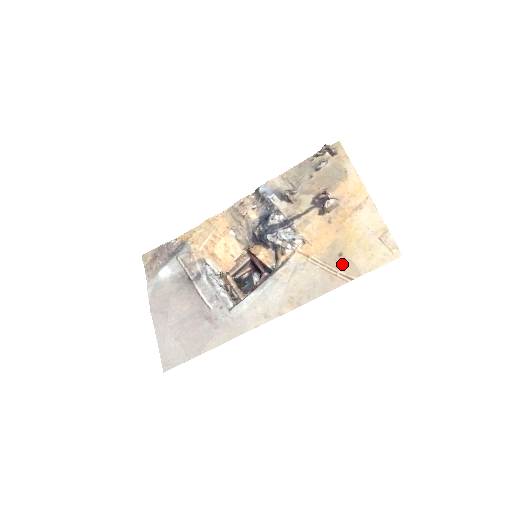
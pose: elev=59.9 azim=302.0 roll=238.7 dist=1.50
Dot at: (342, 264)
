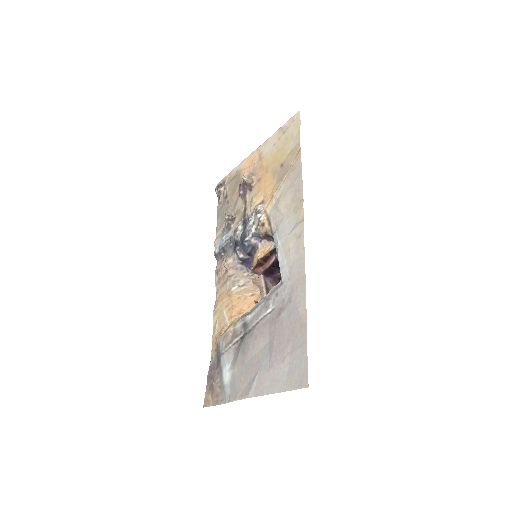
Dot at: (288, 162)
